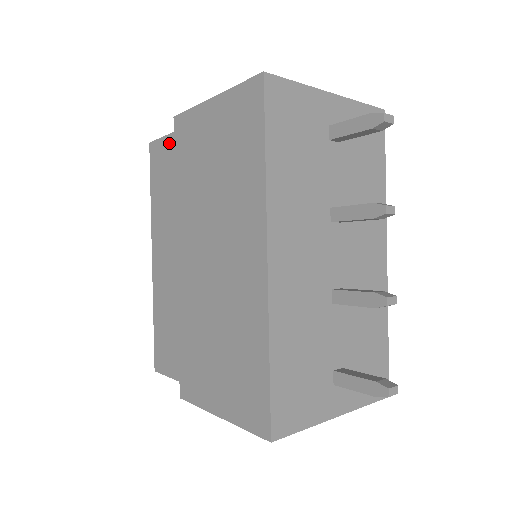
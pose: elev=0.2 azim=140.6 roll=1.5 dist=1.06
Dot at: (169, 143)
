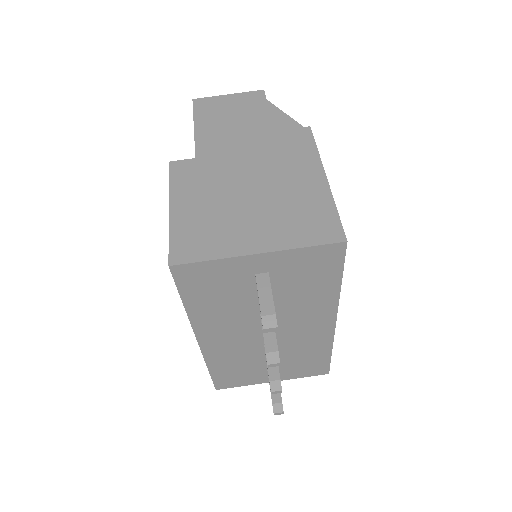
Dot at: occluded
